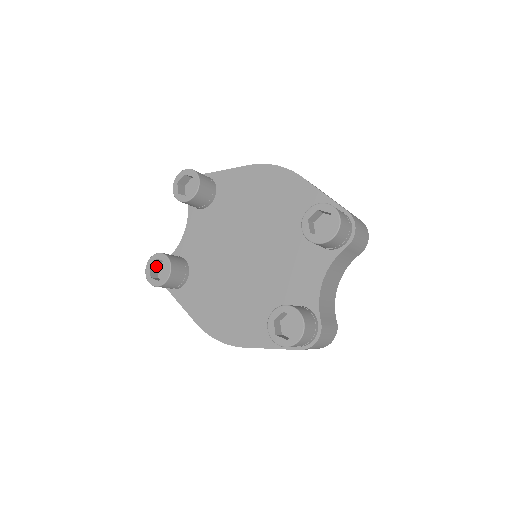
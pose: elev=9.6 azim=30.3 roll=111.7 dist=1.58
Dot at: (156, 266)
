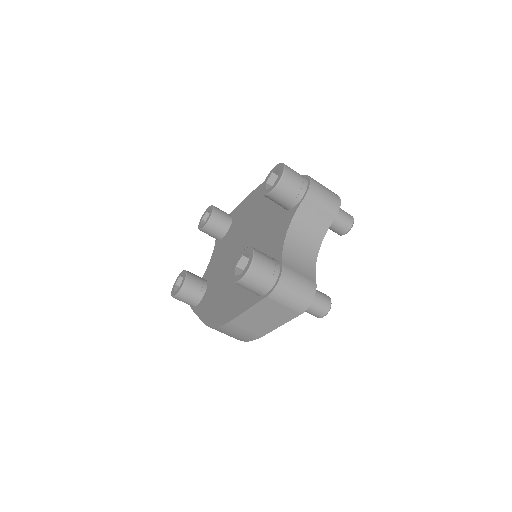
Dot at: occluded
